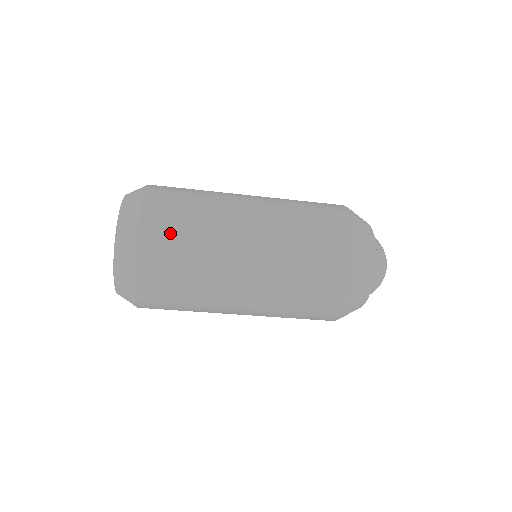
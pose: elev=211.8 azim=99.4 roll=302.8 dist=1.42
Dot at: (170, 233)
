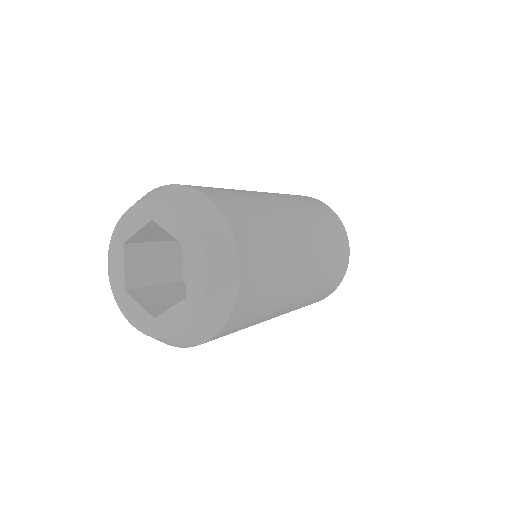
Dot at: (260, 248)
